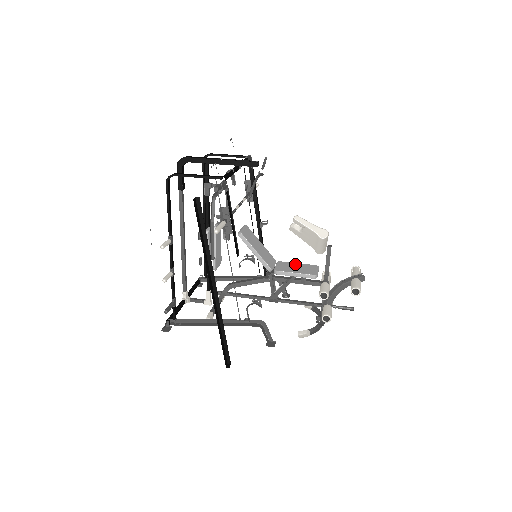
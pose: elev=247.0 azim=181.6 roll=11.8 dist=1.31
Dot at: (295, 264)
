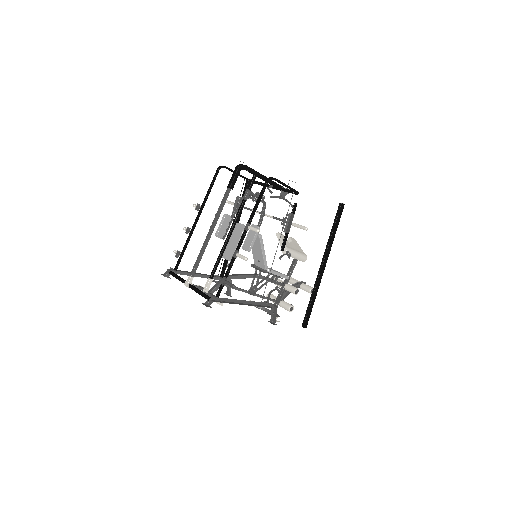
Dot at: occluded
